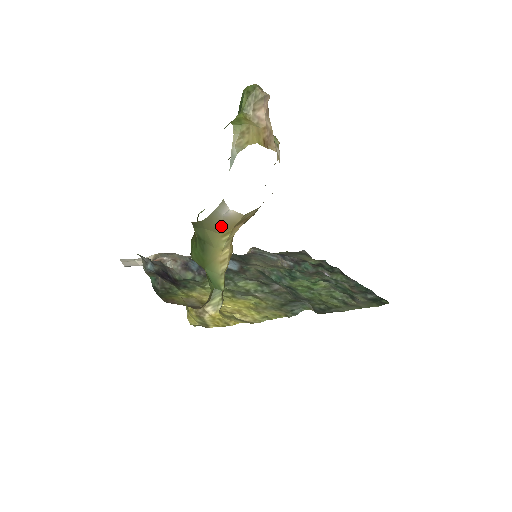
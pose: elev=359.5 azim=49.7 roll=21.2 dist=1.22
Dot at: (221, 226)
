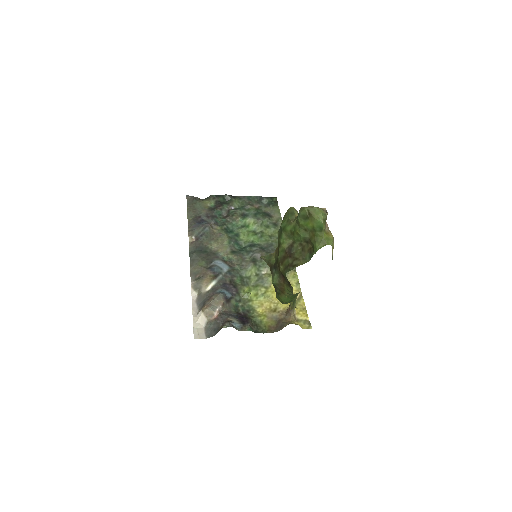
Dot at: occluded
